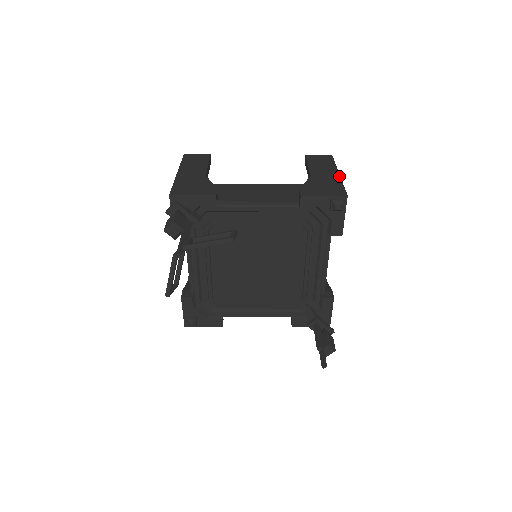
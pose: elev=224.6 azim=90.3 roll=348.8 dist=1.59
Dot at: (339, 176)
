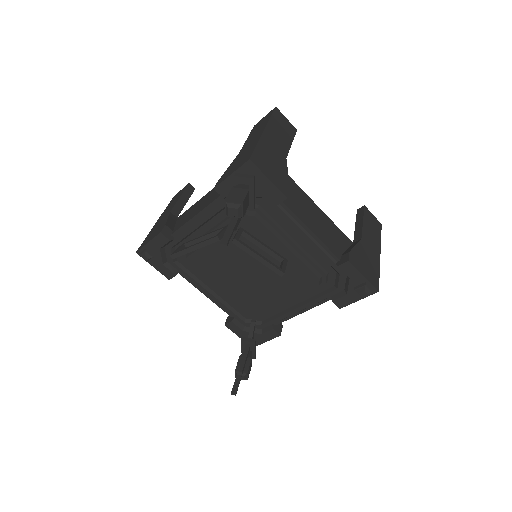
Dot at: occluded
